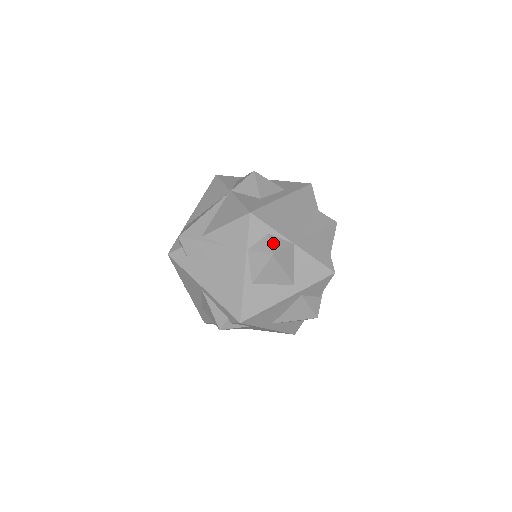
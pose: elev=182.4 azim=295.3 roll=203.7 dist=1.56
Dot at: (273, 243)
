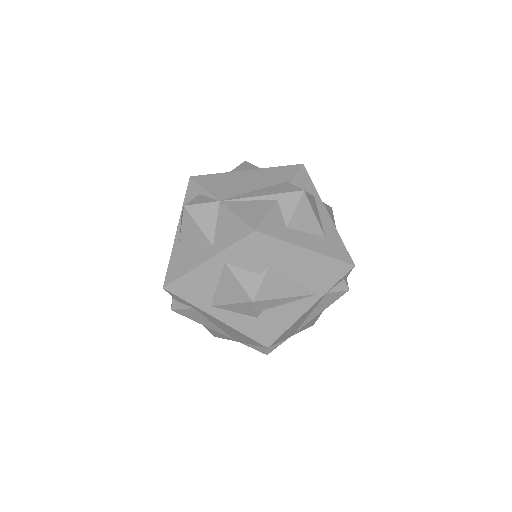
Dot at: (196, 199)
